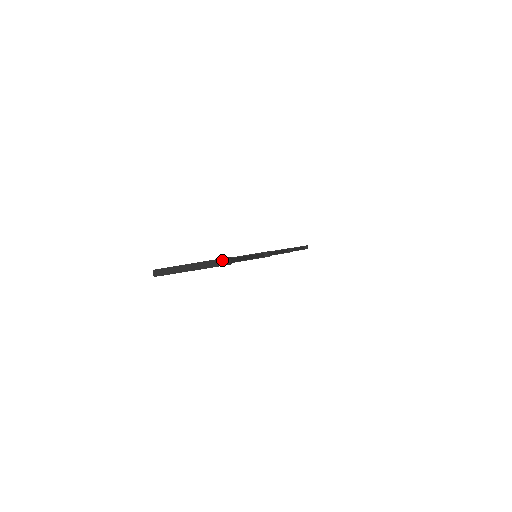
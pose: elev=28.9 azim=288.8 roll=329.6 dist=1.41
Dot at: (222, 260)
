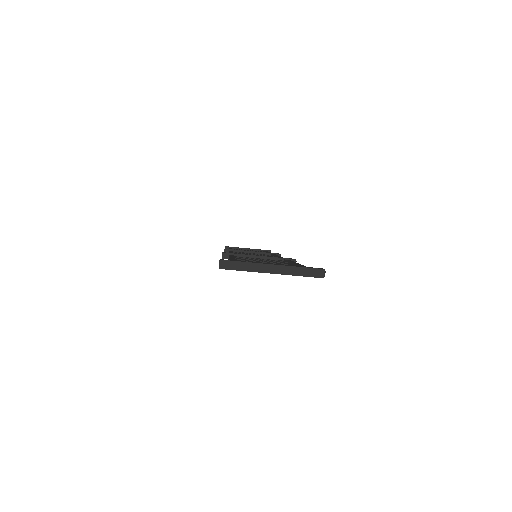
Dot at: (316, 270)
